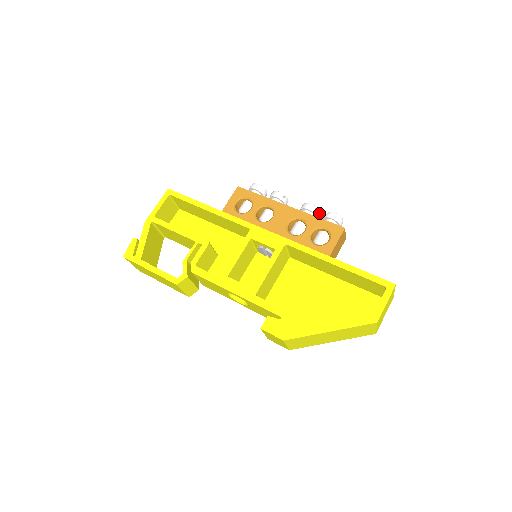
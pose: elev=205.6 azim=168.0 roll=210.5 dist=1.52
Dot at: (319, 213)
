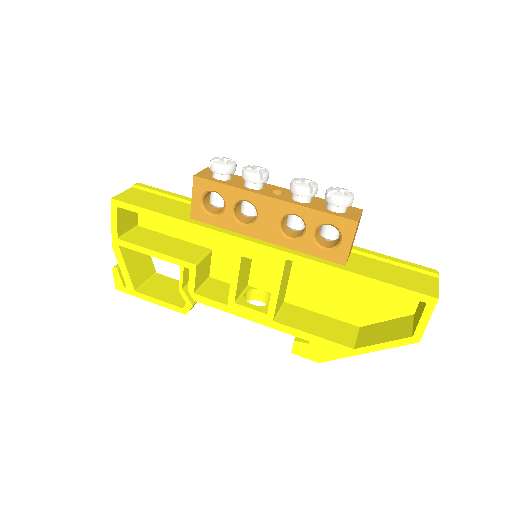
Dot at: (317, 189)
